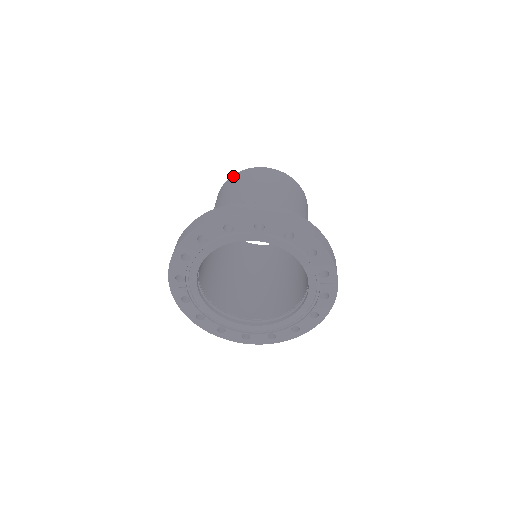
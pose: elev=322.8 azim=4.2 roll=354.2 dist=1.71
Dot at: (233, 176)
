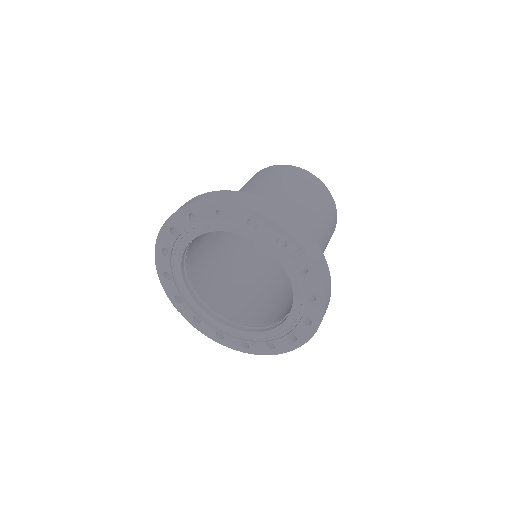
Dot at: occluded
